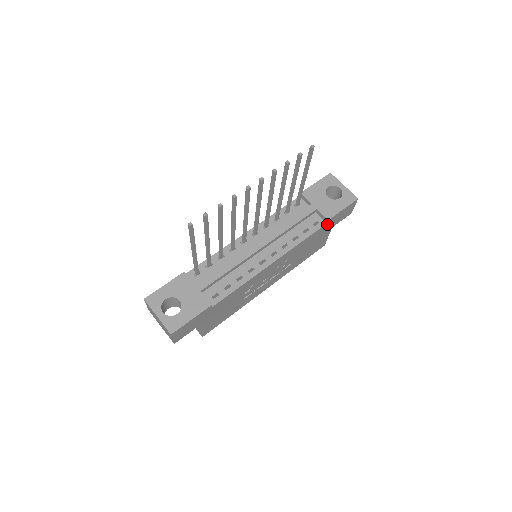
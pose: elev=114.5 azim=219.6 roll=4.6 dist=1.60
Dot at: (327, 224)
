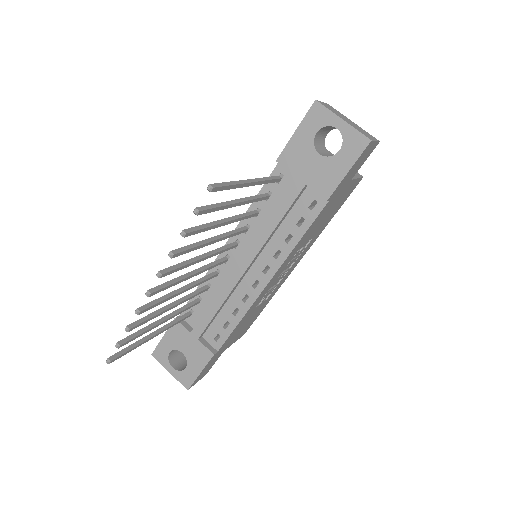
Dot at: (332, 197)
